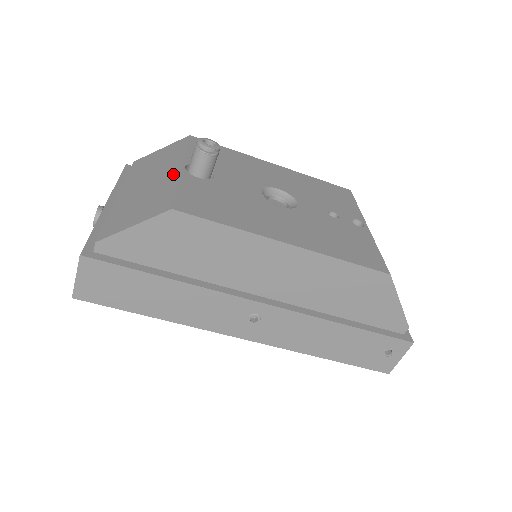
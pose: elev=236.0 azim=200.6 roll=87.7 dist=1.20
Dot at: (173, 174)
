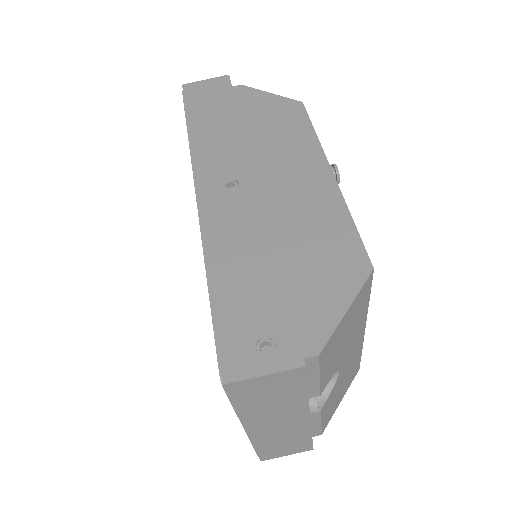
Dot at: occluded
